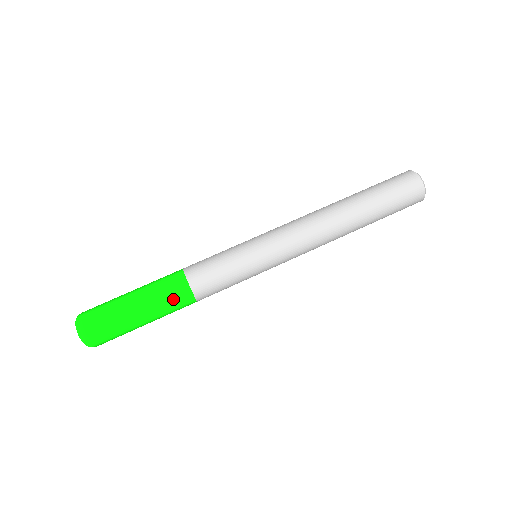
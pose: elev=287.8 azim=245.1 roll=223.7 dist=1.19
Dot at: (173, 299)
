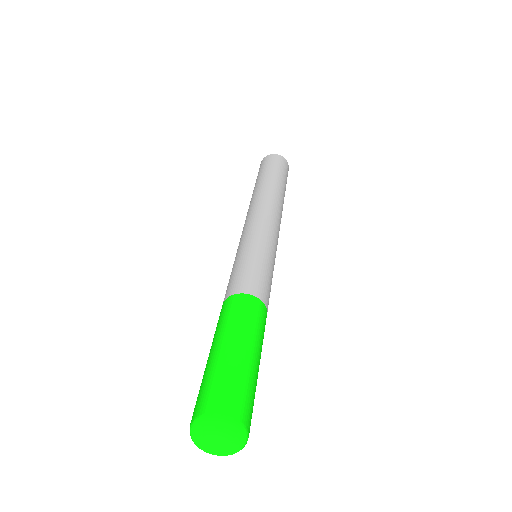
Dot at: (253, 315)
